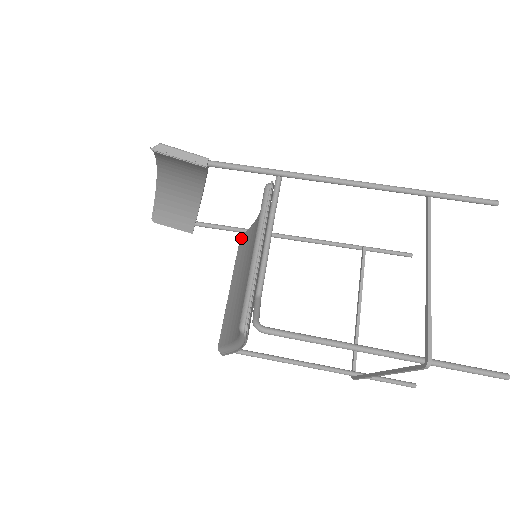
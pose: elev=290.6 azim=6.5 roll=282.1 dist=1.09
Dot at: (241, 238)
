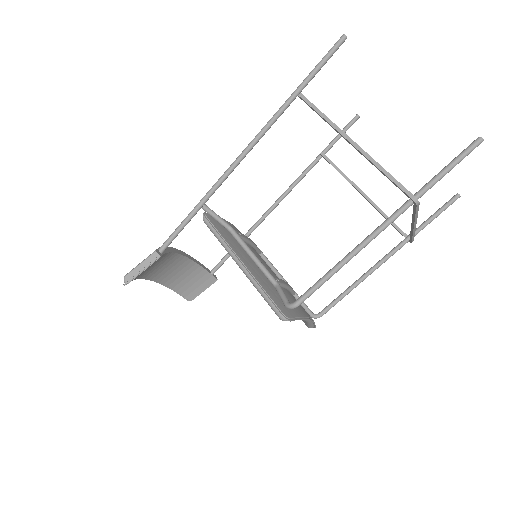
Dot at: occluded
